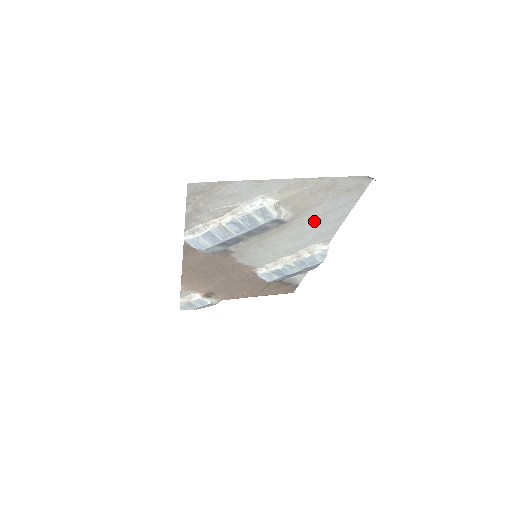
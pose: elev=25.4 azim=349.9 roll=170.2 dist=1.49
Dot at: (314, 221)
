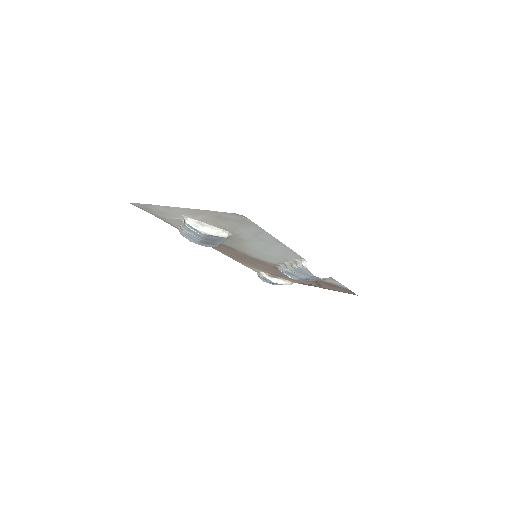
Dot at: (258, 239)
